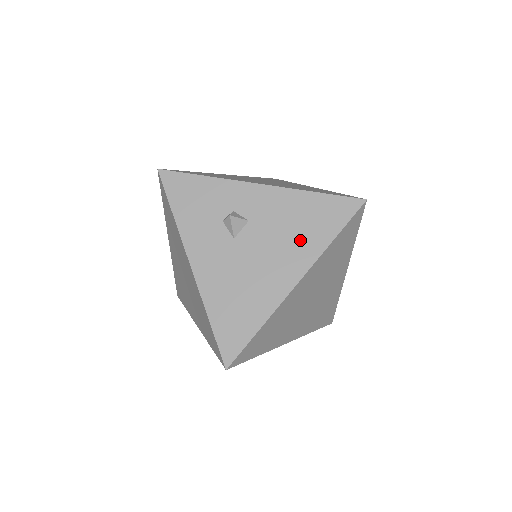
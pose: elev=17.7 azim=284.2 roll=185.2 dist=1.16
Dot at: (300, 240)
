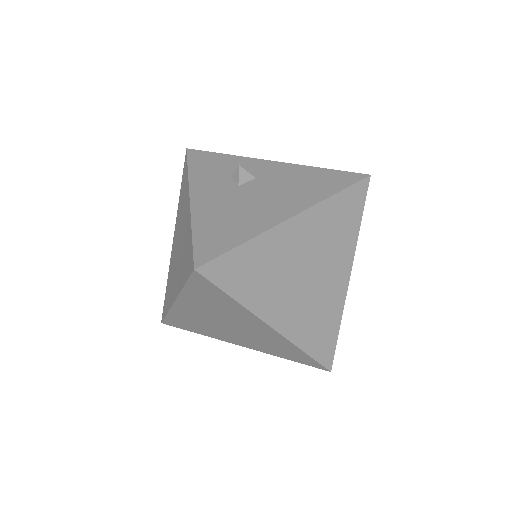
Dot at: (302, 191)
